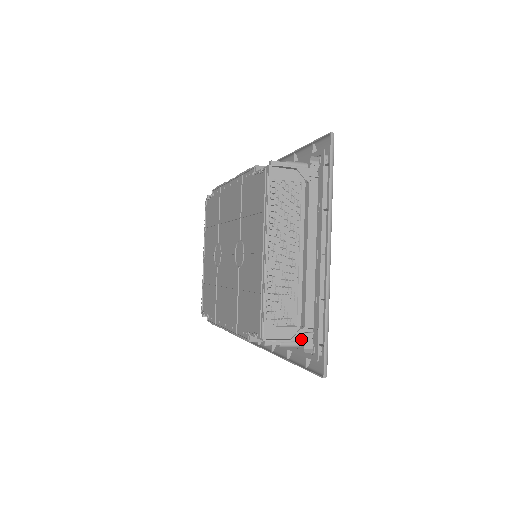
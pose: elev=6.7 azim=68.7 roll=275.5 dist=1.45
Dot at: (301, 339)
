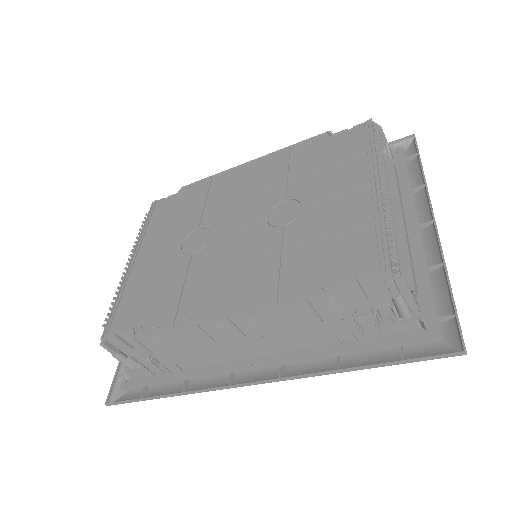
Dot at: (416, 303)
